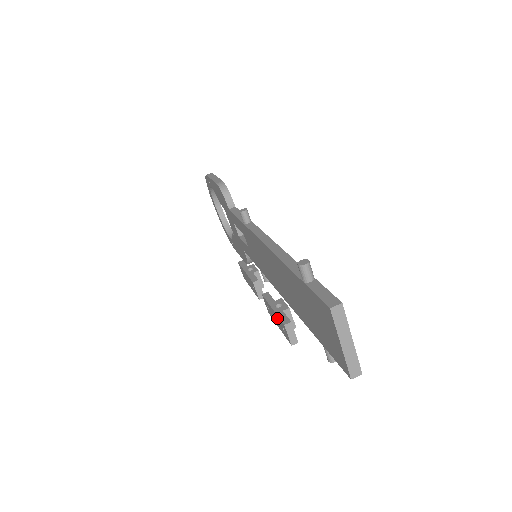
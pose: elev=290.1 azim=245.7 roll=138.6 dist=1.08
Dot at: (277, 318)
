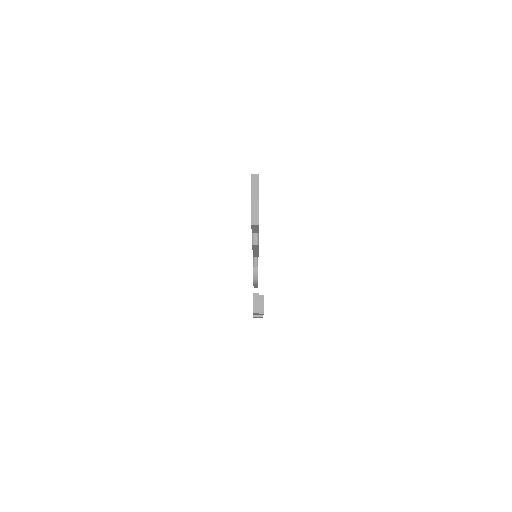
Dot at: occluded
